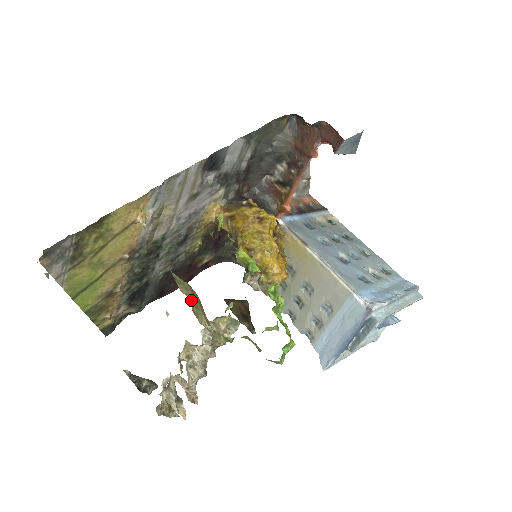
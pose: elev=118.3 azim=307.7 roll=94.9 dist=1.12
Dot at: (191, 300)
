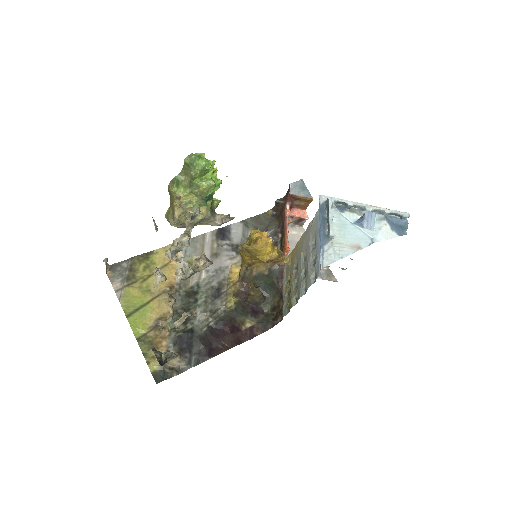
Dot at: occluded
